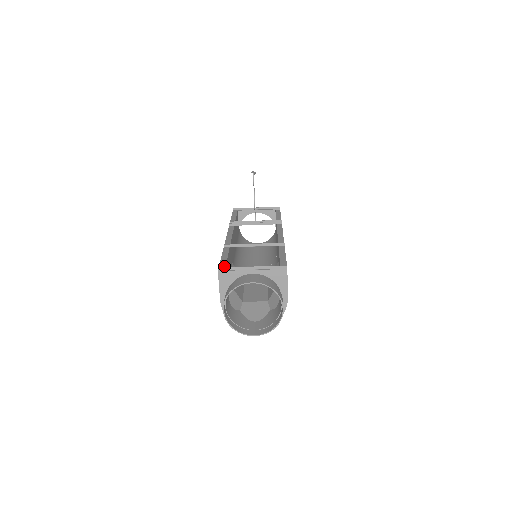
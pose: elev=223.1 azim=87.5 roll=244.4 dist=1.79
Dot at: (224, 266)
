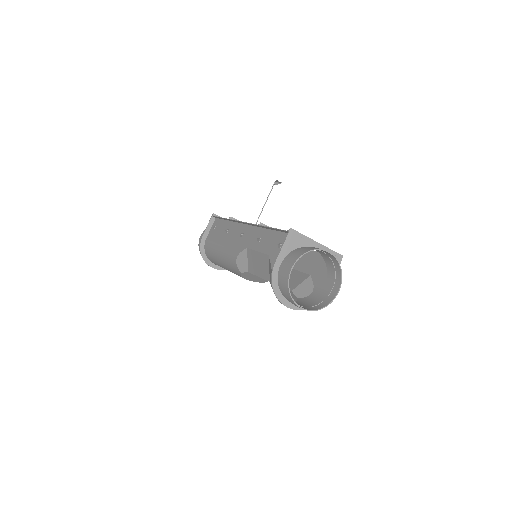
Dot at: occluded
